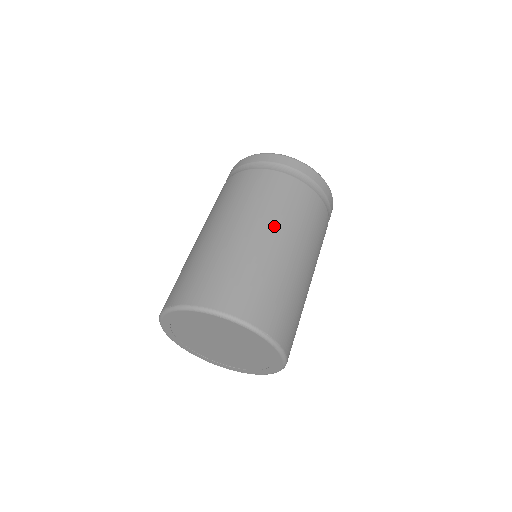
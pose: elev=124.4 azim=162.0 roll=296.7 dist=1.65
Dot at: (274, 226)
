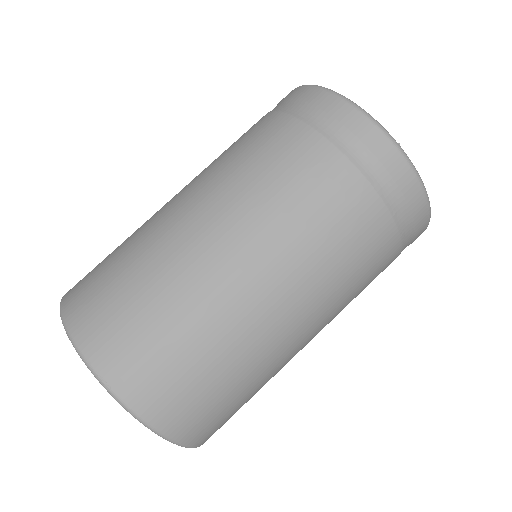
Dot at: (215, 206)
